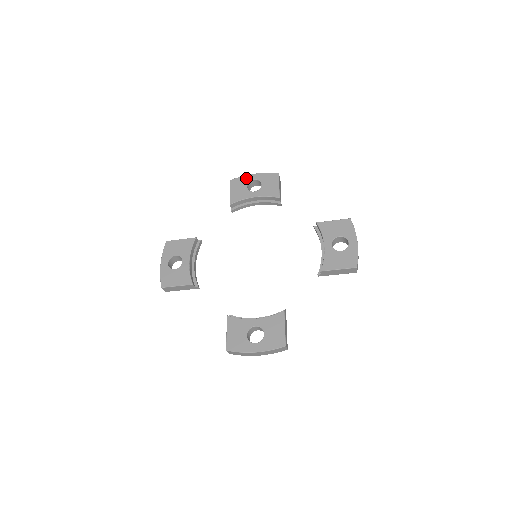
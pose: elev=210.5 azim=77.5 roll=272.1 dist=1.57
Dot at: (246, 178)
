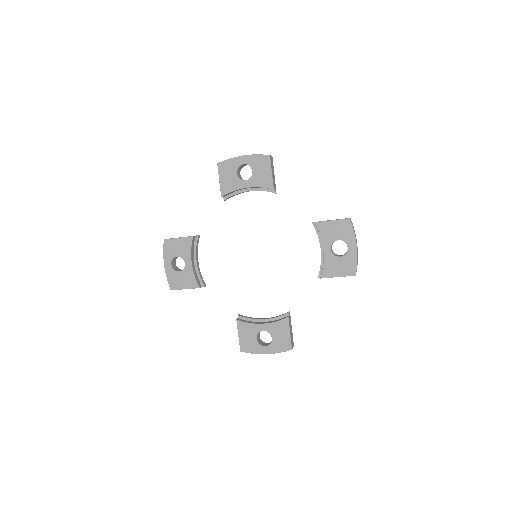
Dot at: (234, 162)
